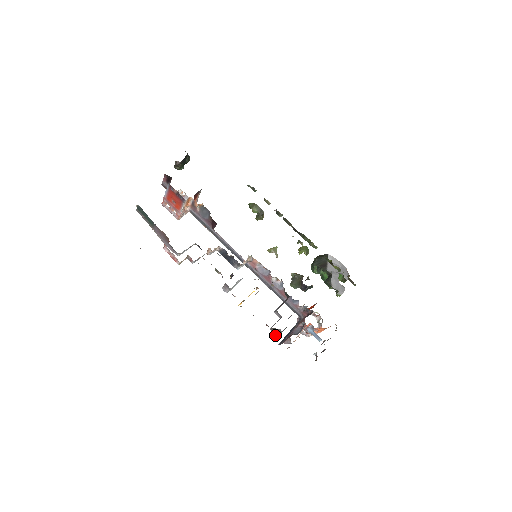
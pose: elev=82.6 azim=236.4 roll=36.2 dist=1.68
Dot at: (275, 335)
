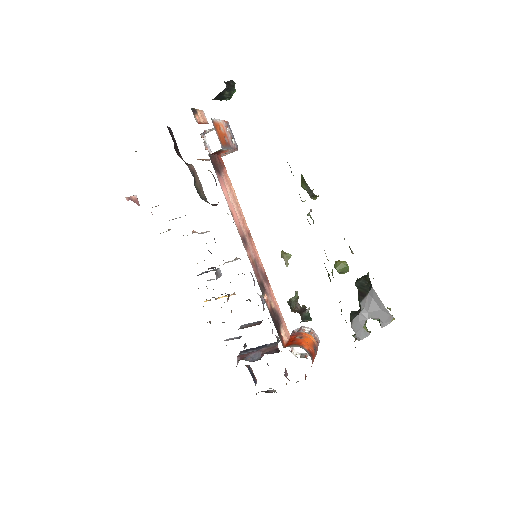
Dot at: occluded
